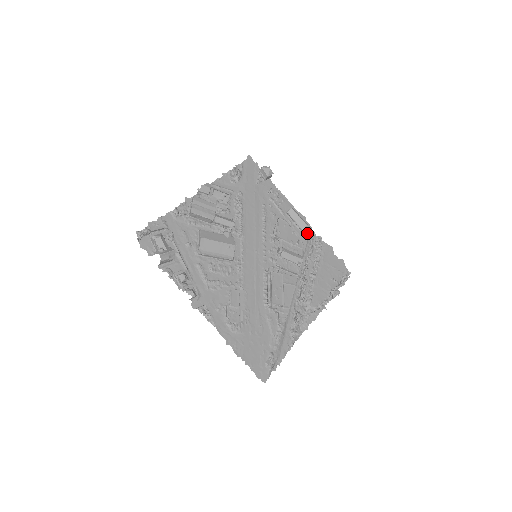
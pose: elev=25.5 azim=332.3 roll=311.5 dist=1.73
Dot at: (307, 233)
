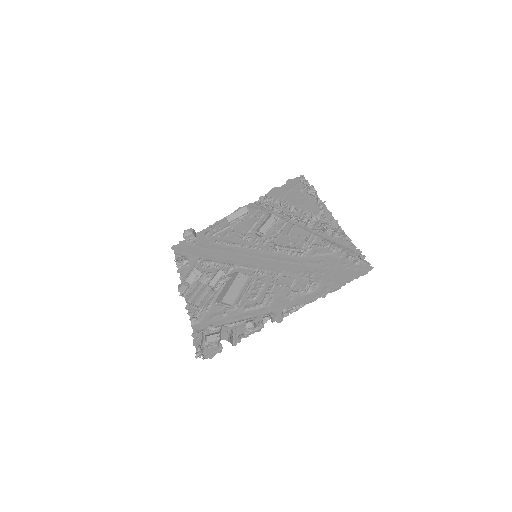
Dot at: (253, 208)
